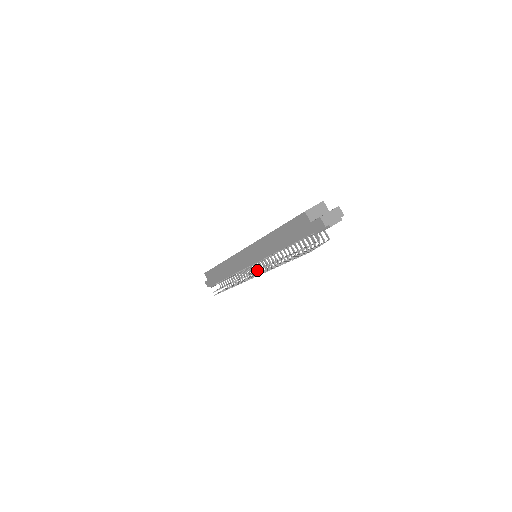
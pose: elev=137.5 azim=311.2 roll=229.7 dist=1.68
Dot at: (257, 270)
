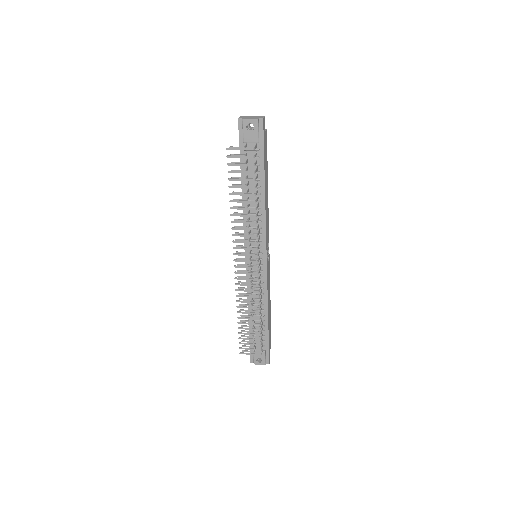
Dot at: (244, 258)
